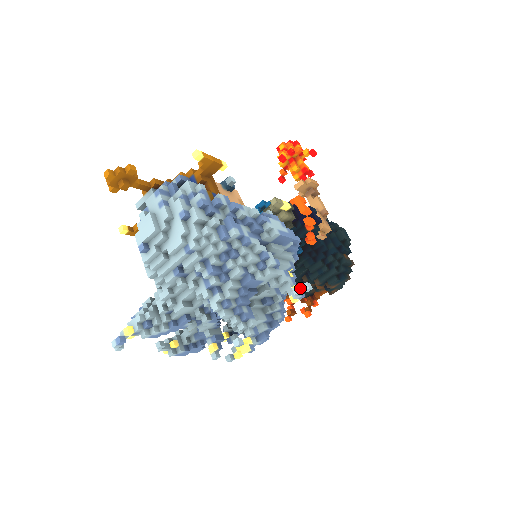
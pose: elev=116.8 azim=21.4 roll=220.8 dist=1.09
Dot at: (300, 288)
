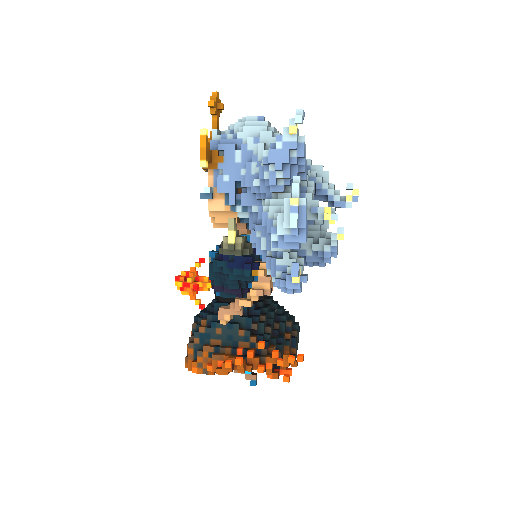
Dot at: (332, 210)
